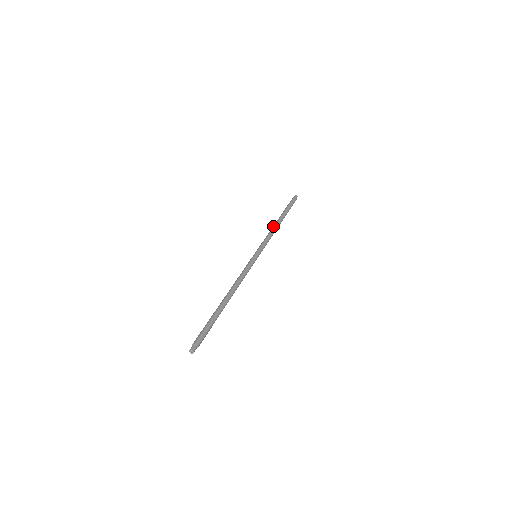
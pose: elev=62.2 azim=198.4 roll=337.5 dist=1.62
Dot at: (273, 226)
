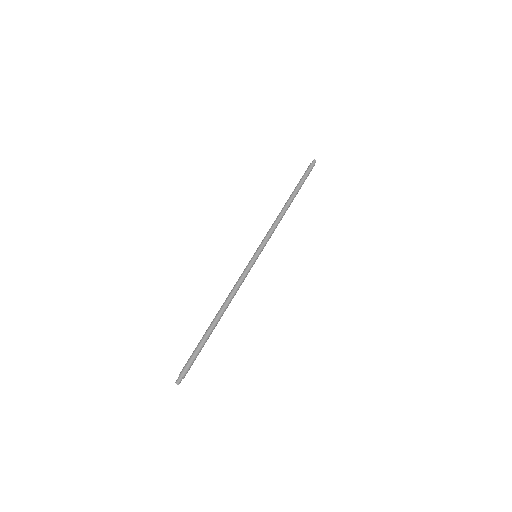
Dot at: occluded
